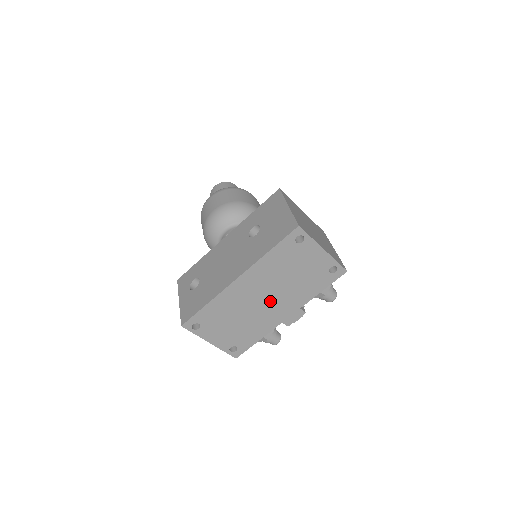
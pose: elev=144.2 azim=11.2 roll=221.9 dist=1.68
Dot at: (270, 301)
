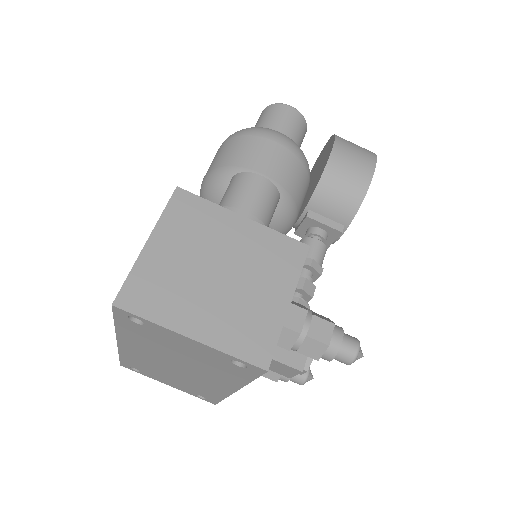
Dot at: (188, 371)
